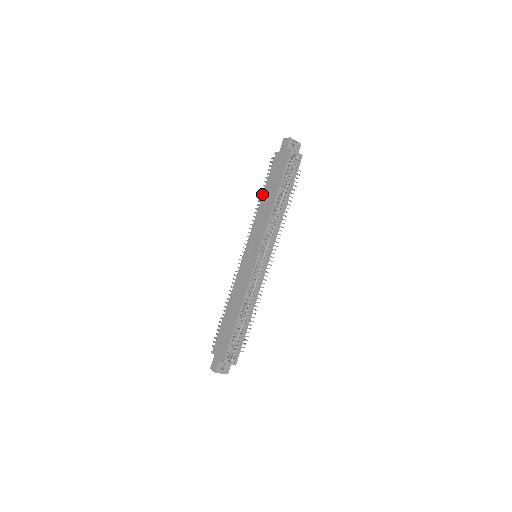
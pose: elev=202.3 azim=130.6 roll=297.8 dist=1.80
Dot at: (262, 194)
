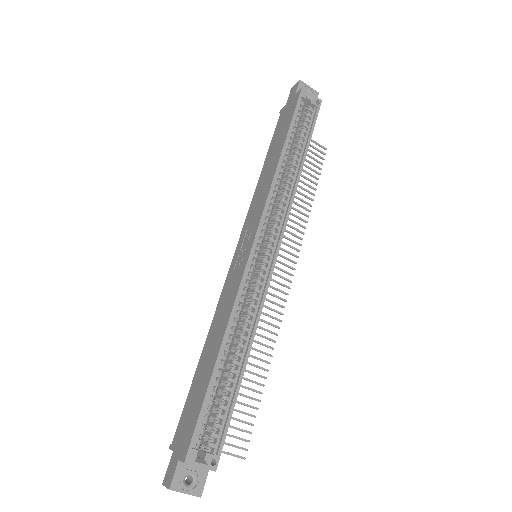
Dot at: occluded
